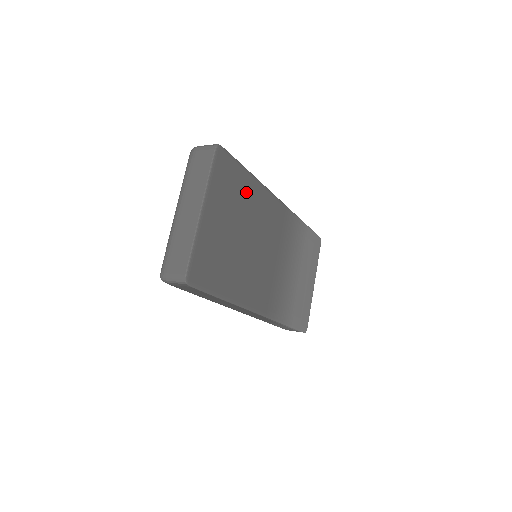
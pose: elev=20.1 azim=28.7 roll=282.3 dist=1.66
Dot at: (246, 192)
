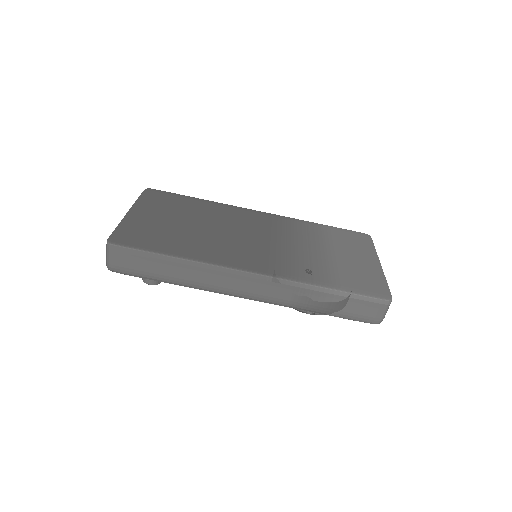
Dot at: (195, 206)
